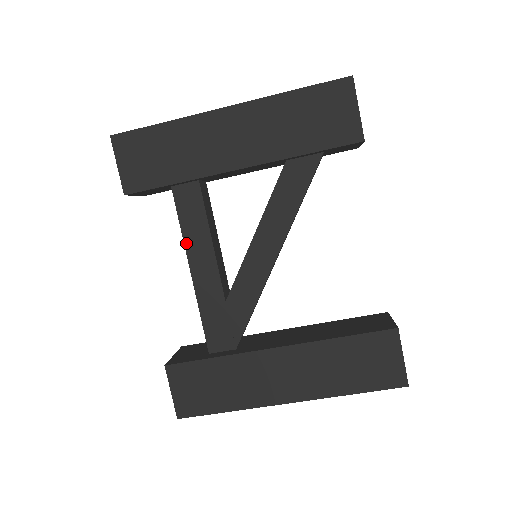
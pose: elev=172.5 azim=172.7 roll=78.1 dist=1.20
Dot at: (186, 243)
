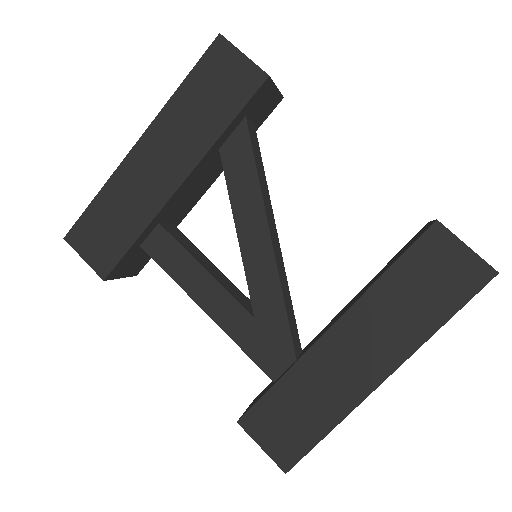
Dot at: (184, 288)
